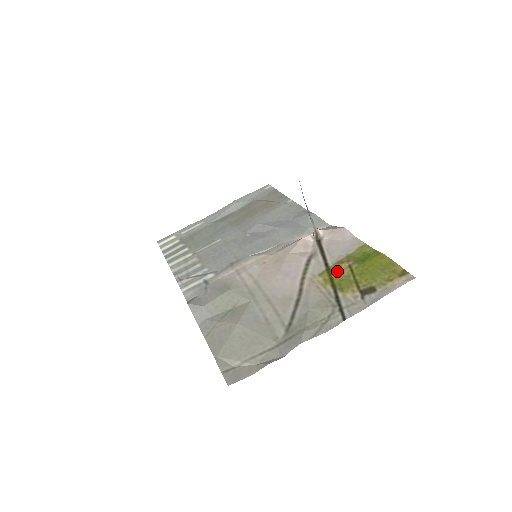
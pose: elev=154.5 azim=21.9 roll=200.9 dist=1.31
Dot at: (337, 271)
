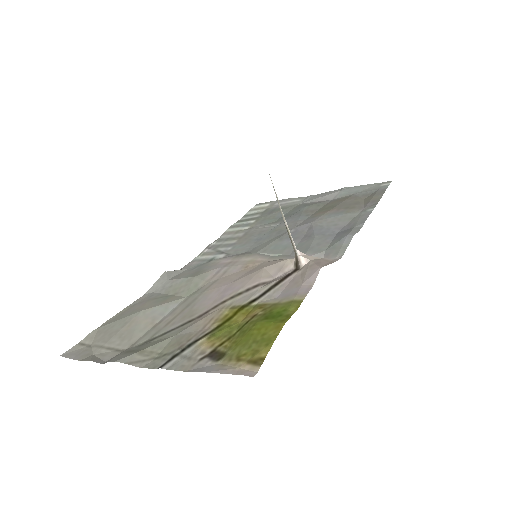
Dot at: (244, 314)
